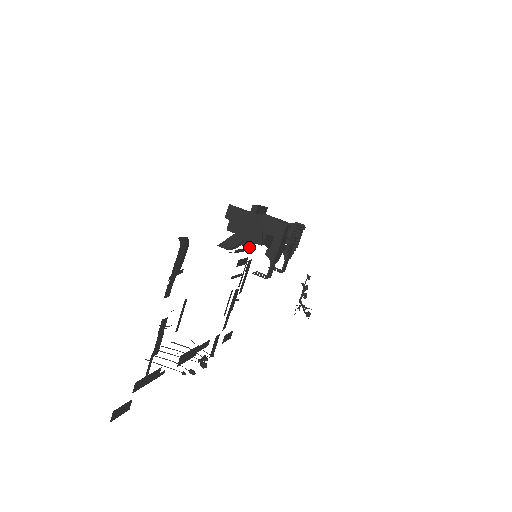
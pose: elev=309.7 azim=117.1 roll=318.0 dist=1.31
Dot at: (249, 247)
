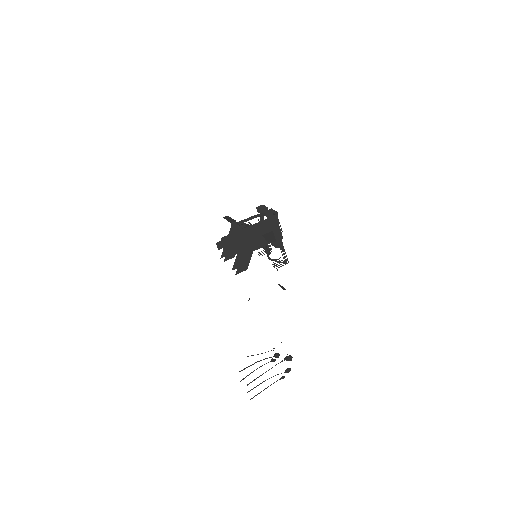
Dot at: occluded
